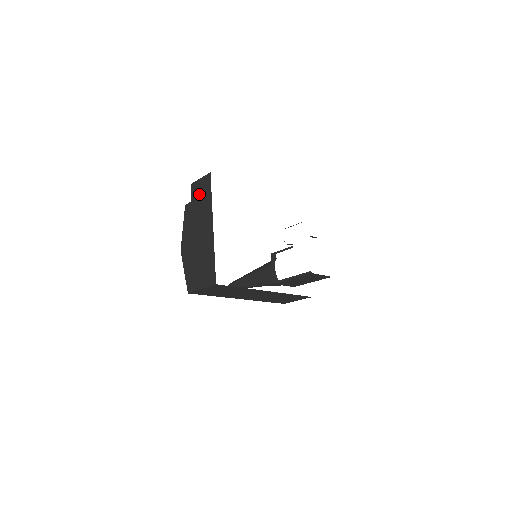
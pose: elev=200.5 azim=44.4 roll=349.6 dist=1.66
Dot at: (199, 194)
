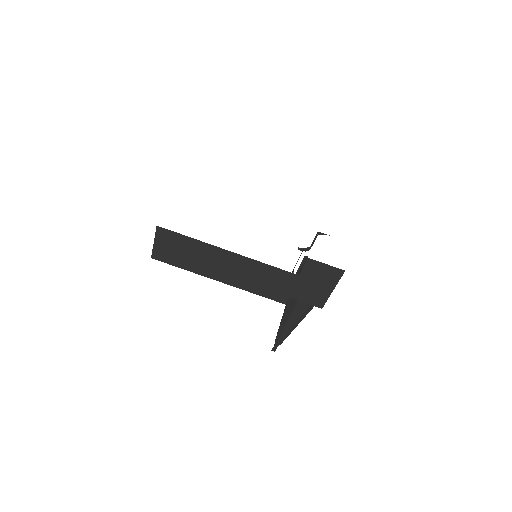
Dot at: occluded
